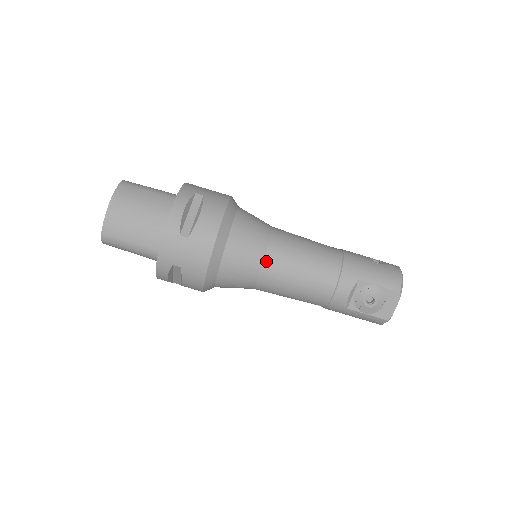
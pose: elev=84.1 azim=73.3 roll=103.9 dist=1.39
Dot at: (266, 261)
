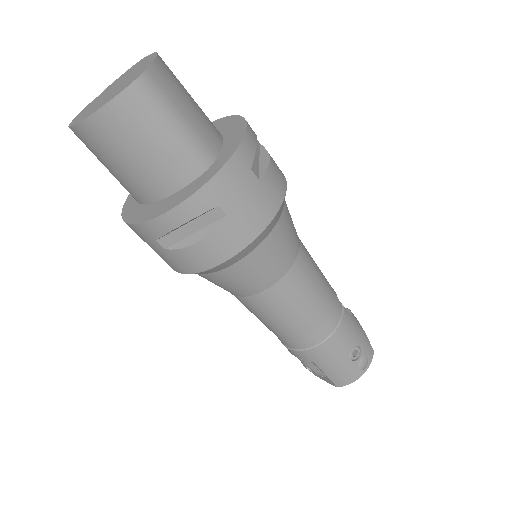
Dot at: (244, 299)
